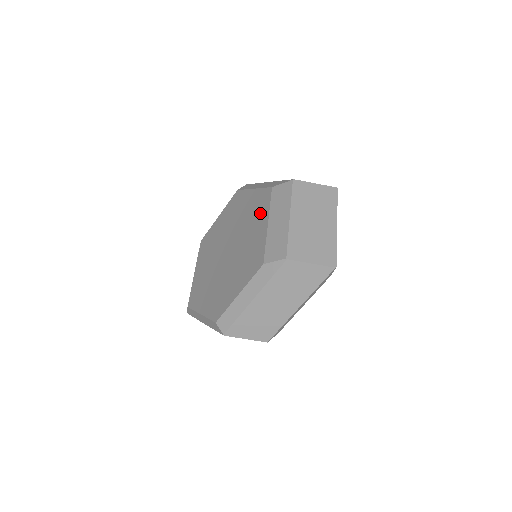
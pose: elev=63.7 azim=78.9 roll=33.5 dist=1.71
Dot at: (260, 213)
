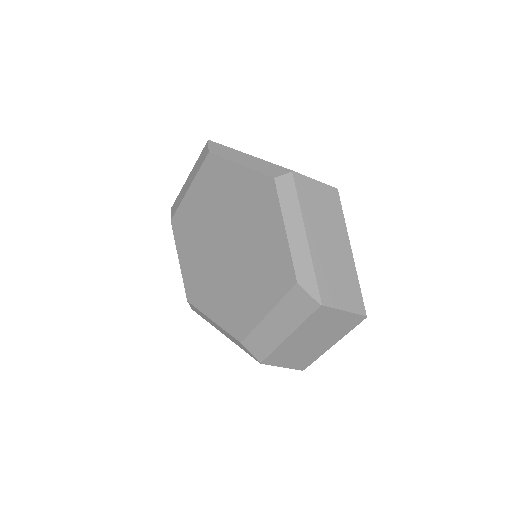
Dot at: (269, 285)
